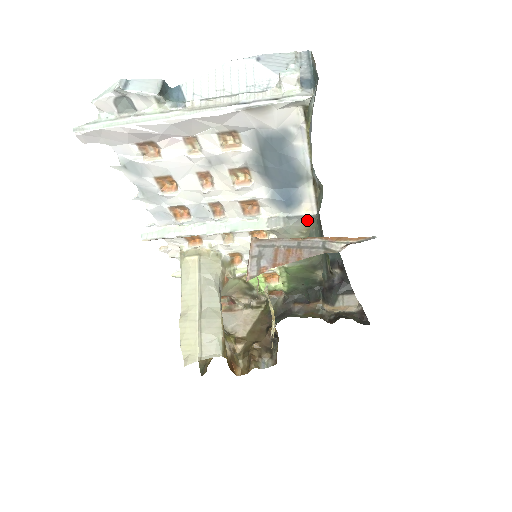
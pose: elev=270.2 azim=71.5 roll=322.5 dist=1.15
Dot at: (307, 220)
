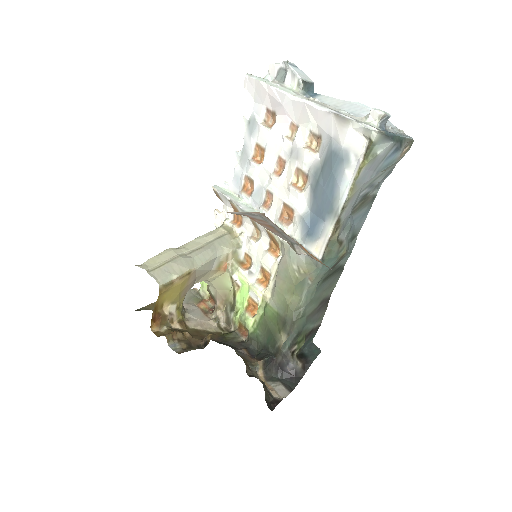
Dot at: (311, 261)
